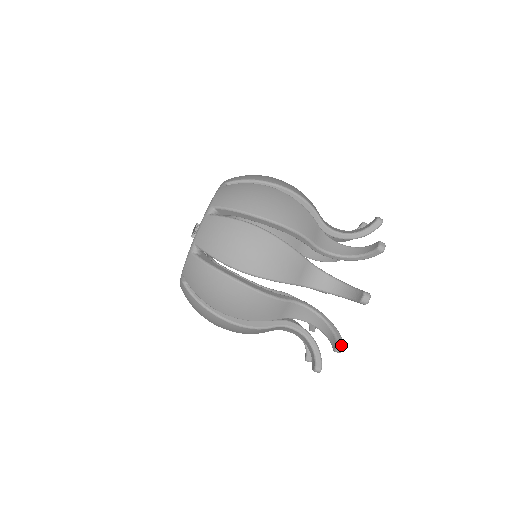
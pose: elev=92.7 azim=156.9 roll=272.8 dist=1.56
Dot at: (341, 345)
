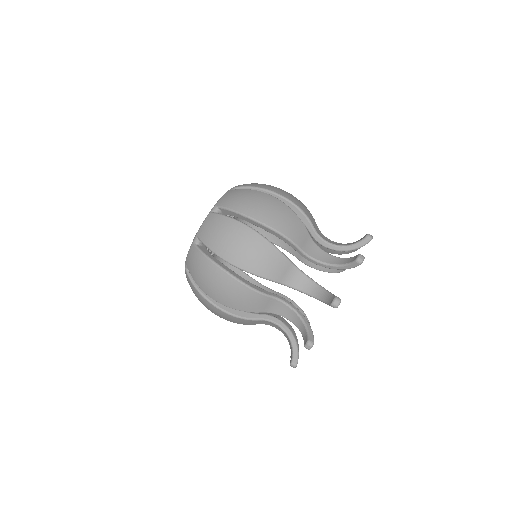
Dot at: (293, 364)
